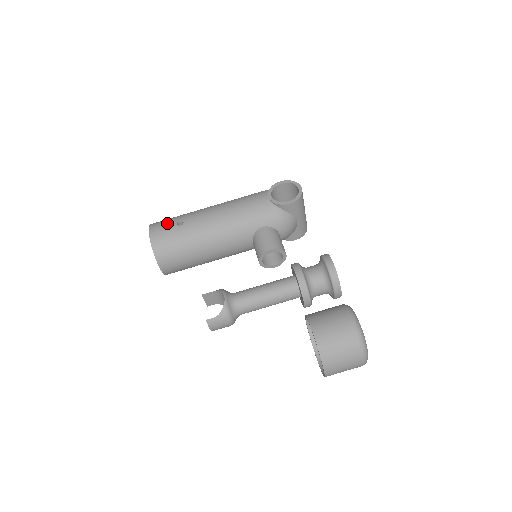
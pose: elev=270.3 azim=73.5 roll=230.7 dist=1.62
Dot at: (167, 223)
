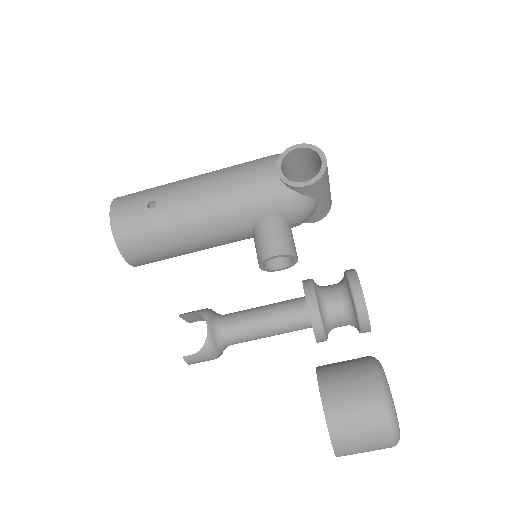
Dot at: (134, 203)
